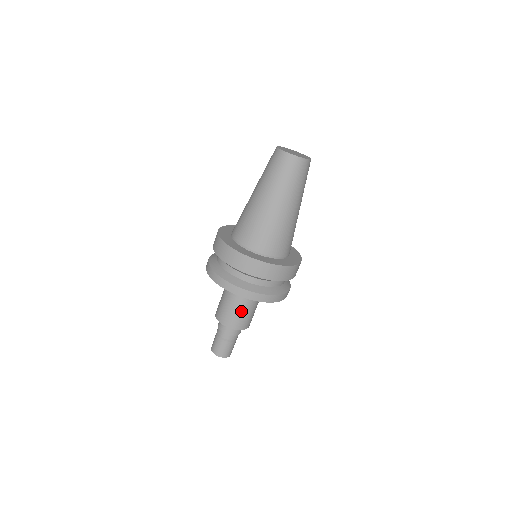
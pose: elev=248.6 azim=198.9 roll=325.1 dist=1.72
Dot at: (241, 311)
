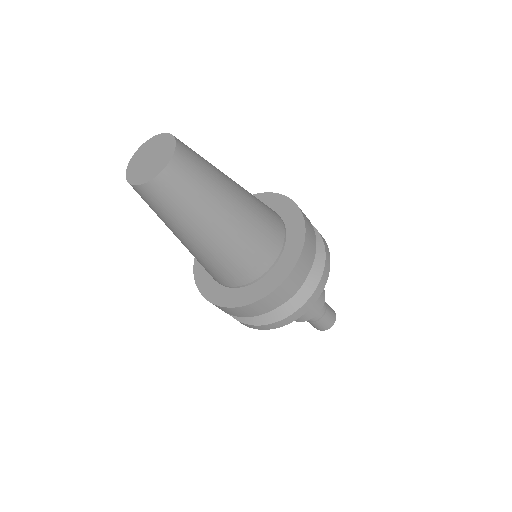
Dot at: occluded
